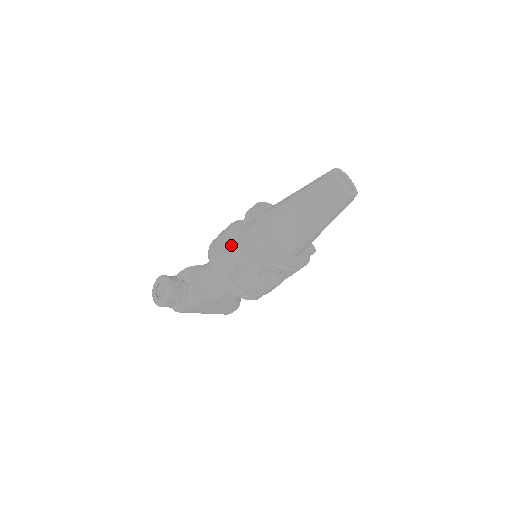
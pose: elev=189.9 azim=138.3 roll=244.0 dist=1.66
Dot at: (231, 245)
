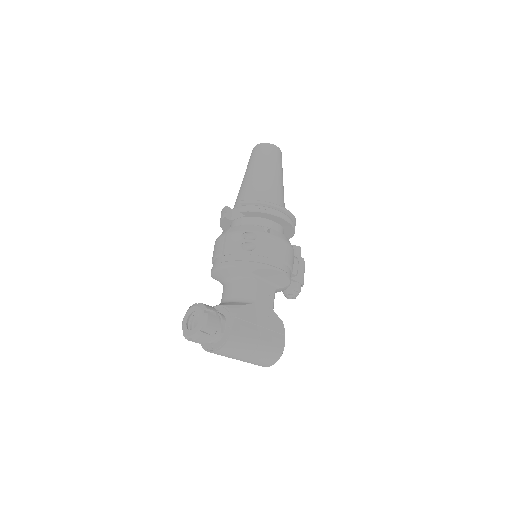
Dot at: (226, 234)
